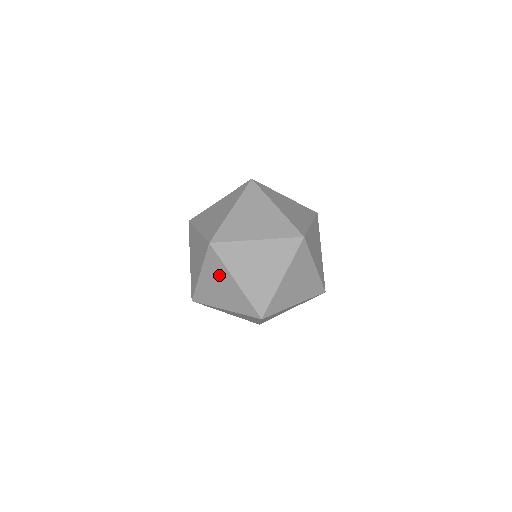
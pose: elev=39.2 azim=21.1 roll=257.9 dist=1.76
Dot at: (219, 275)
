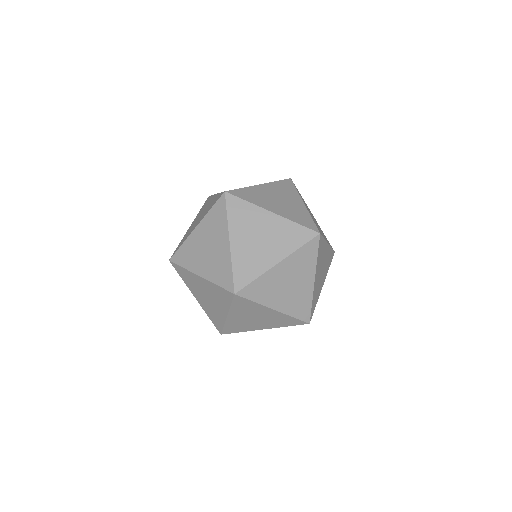
Dot at: (195, 284)
